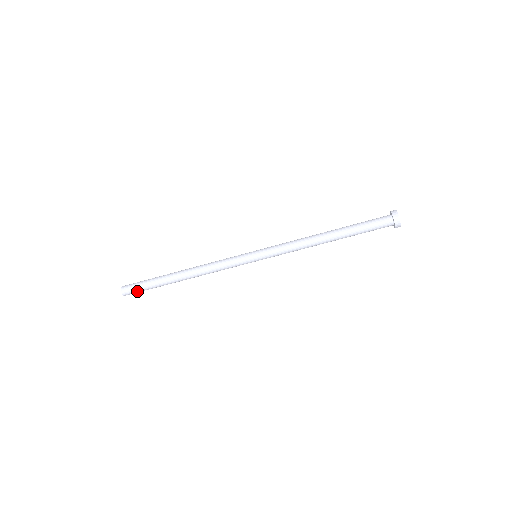
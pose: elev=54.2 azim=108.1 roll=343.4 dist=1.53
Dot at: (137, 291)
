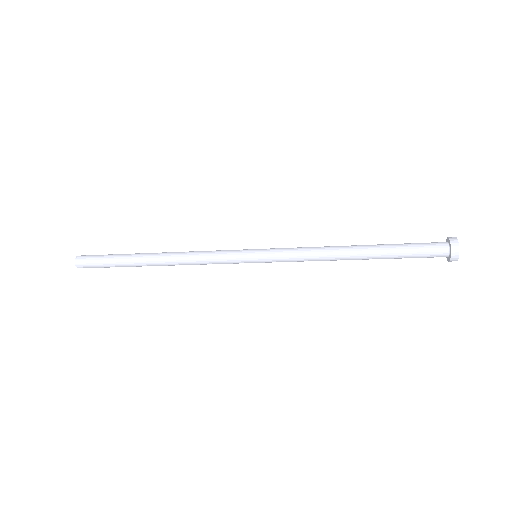
Dot at: (96, 267)
